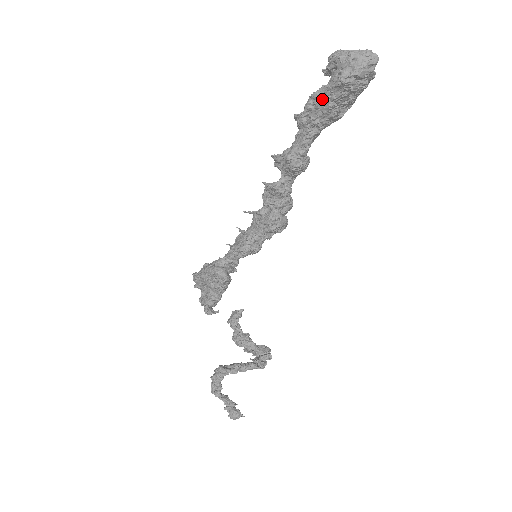
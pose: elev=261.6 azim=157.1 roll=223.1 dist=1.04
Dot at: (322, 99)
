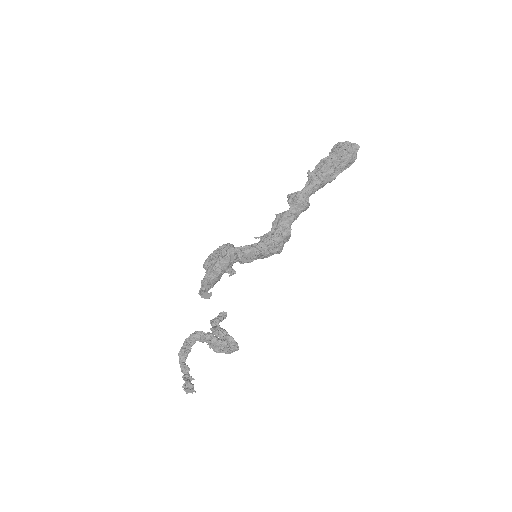
Dot at: (326, 161)
